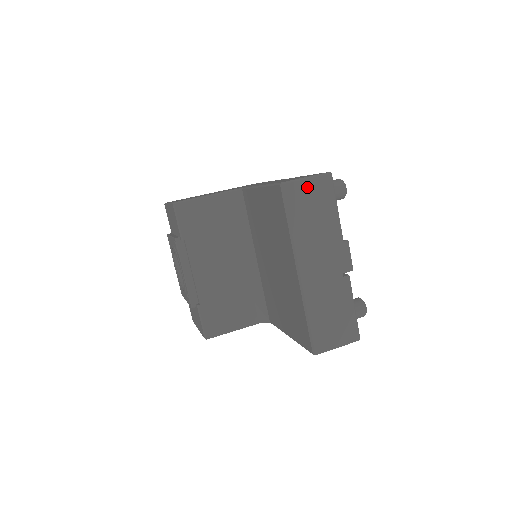
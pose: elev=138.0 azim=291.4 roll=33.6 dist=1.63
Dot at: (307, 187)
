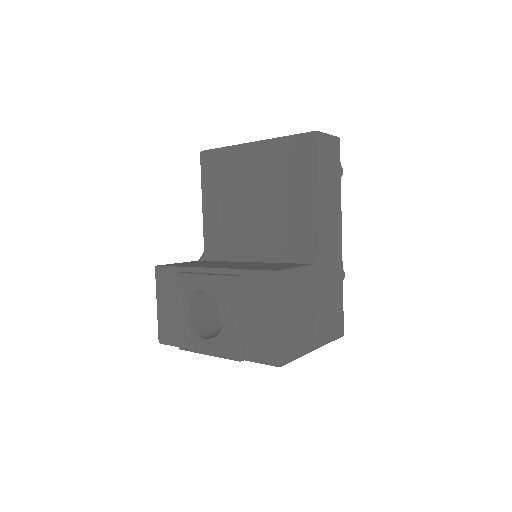
Dot at: occluded
